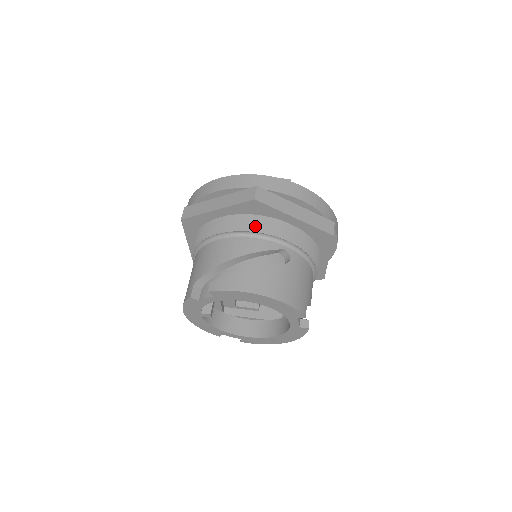
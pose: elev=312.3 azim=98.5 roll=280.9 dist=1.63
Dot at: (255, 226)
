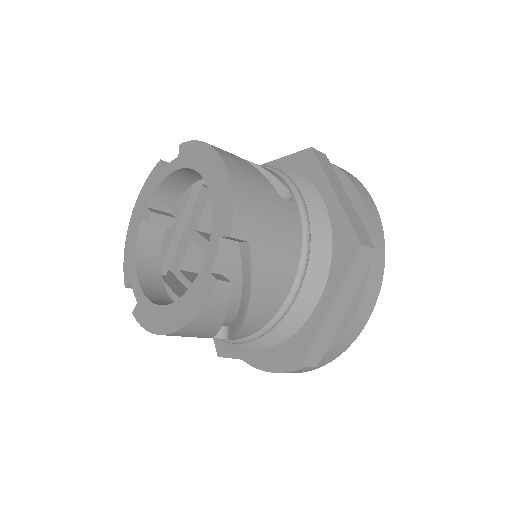
Dot at: (287, 169)
